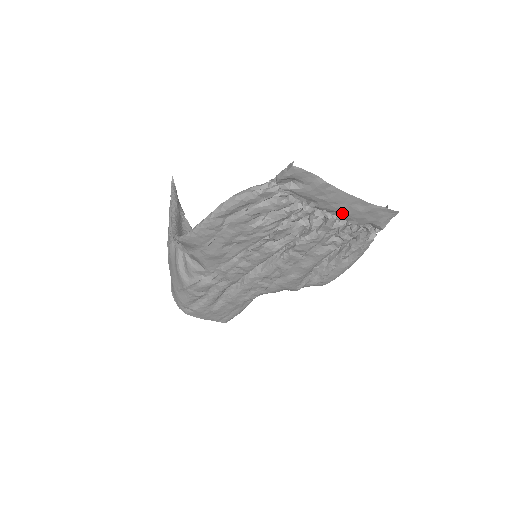
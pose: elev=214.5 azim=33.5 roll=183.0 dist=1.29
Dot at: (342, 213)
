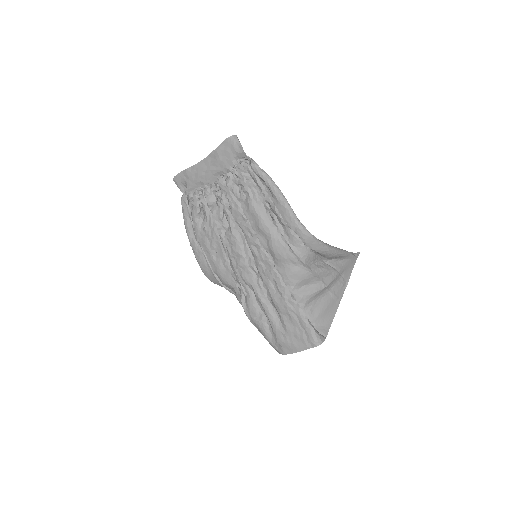
Dot at: (216, 172)
